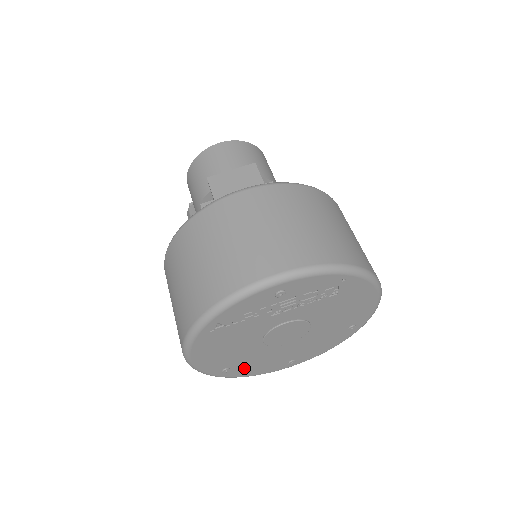
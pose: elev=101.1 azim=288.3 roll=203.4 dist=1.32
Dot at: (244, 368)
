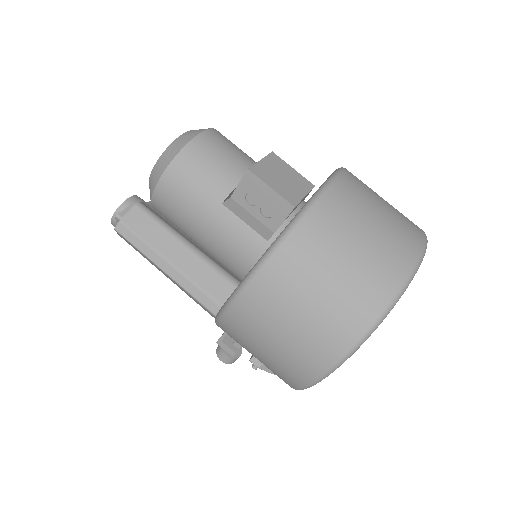
Dot at: occluded
